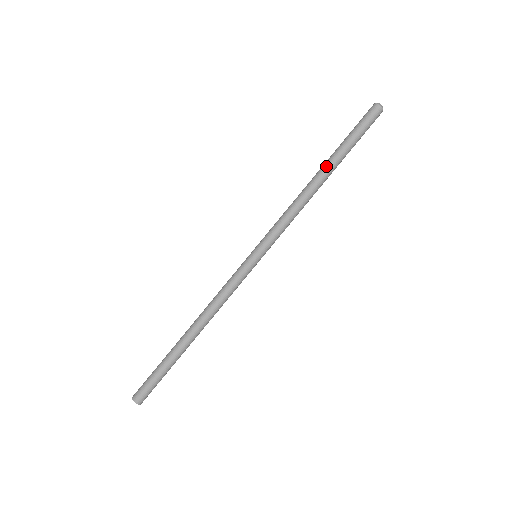
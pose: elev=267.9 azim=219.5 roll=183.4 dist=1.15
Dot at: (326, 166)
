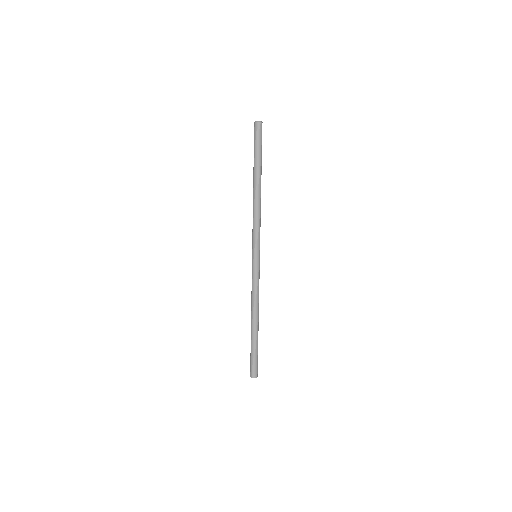
Dot at: (253, 179)
